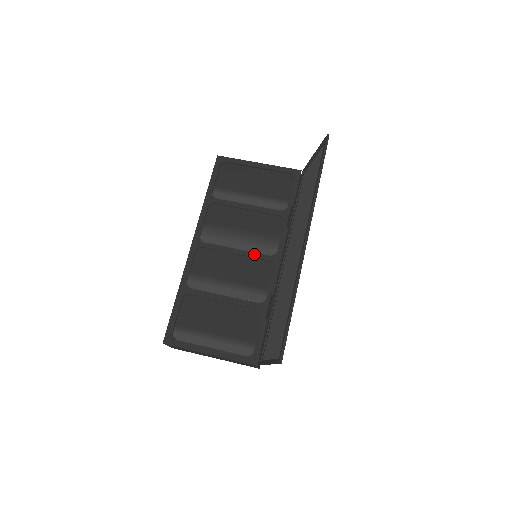
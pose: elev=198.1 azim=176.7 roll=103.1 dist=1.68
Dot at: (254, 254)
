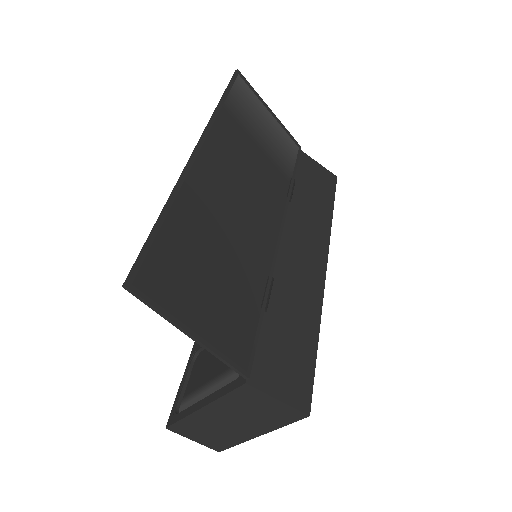
Dot at: occluded
